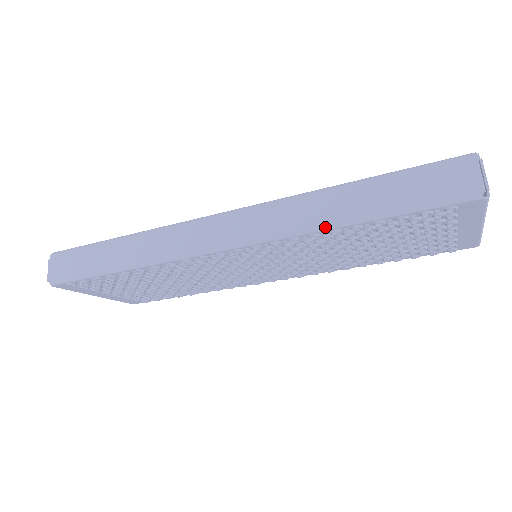
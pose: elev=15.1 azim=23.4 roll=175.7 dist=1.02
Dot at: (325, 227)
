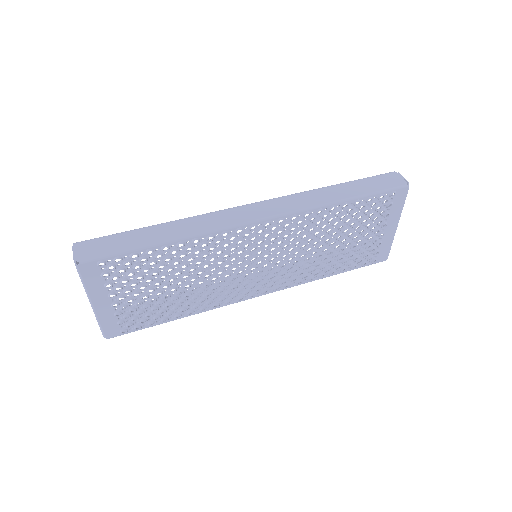
Dot at: (328, 203)
